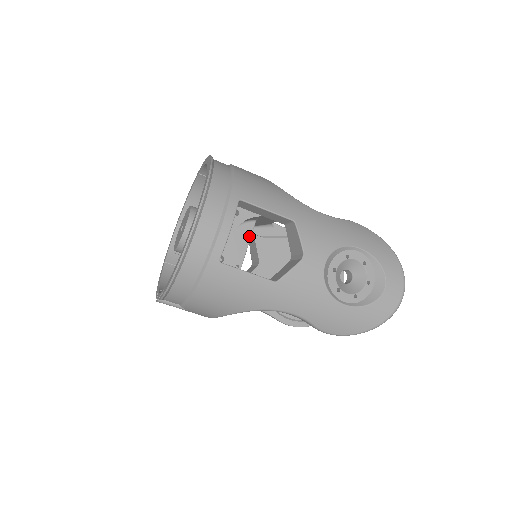
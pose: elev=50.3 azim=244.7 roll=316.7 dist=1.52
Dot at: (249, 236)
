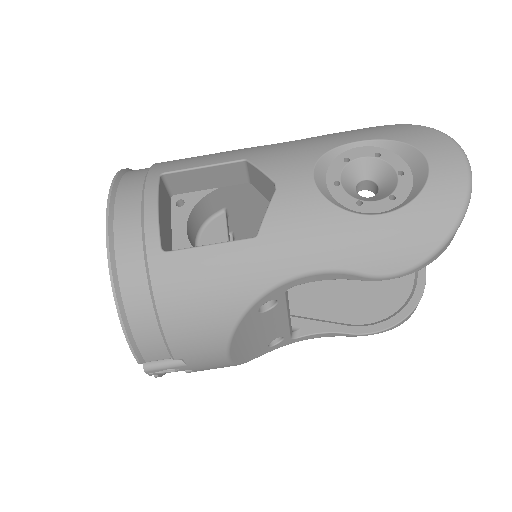
Dot at: (224, 230)
